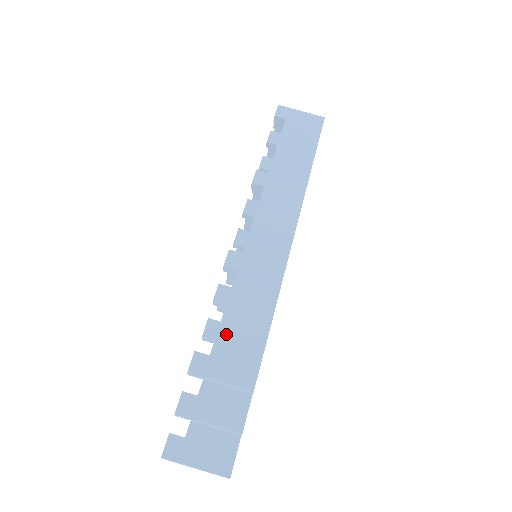
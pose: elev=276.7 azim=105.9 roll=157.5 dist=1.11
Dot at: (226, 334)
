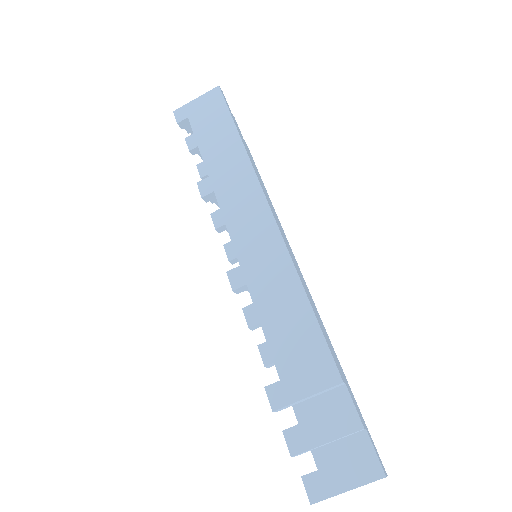
Dot at: (280, 349)
